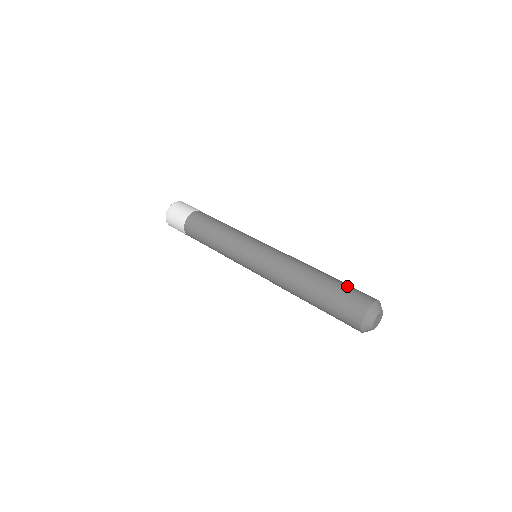
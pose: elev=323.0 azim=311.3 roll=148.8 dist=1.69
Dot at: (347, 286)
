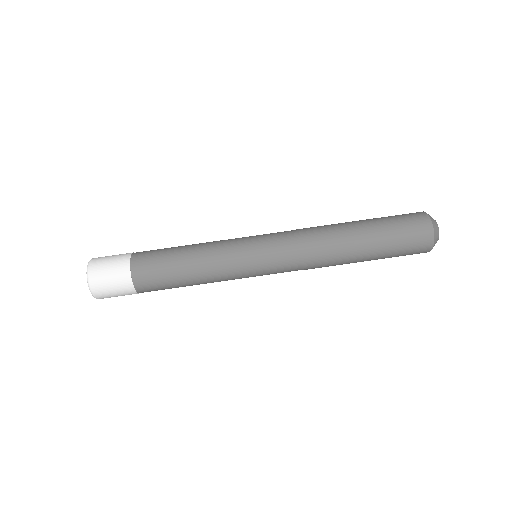
Dot at: (392, 222)
